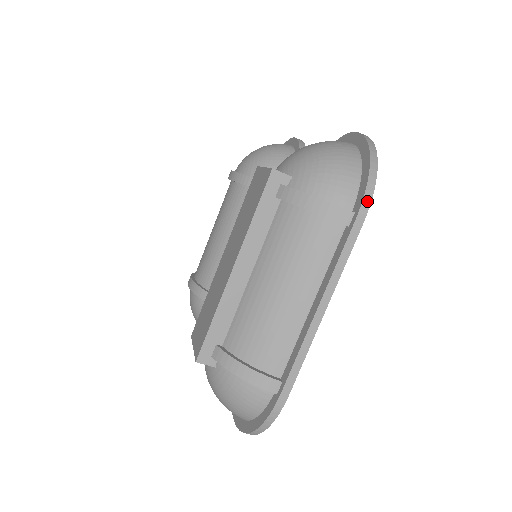
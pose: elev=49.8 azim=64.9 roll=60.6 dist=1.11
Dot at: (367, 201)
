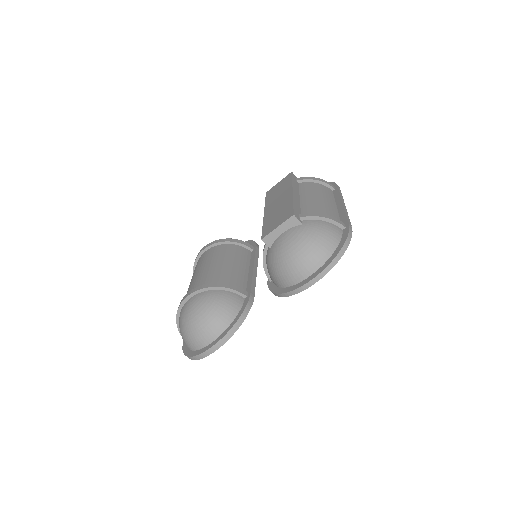
Dot at: occluded
